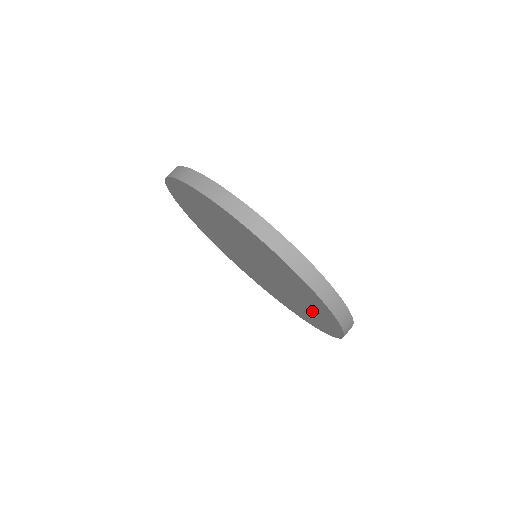
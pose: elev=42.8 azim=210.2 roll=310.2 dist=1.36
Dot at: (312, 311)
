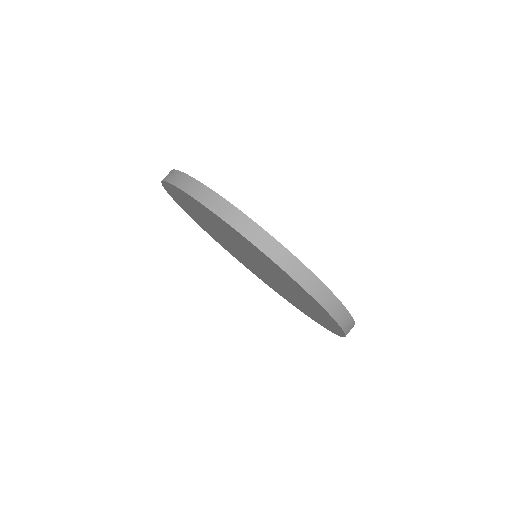
Dot at: (313, 309)
